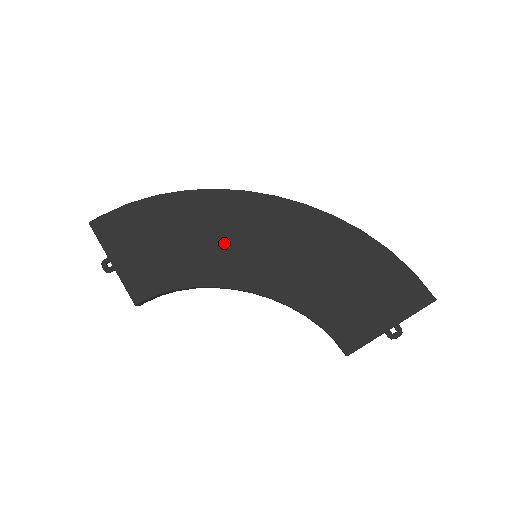
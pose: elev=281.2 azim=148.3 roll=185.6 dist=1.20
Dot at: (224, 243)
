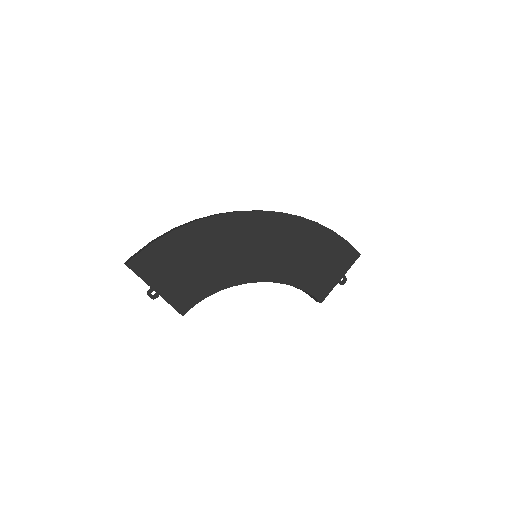
Dot at: (235, 253)
